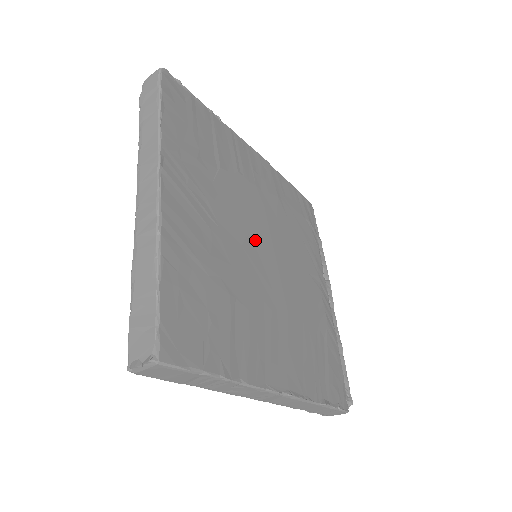
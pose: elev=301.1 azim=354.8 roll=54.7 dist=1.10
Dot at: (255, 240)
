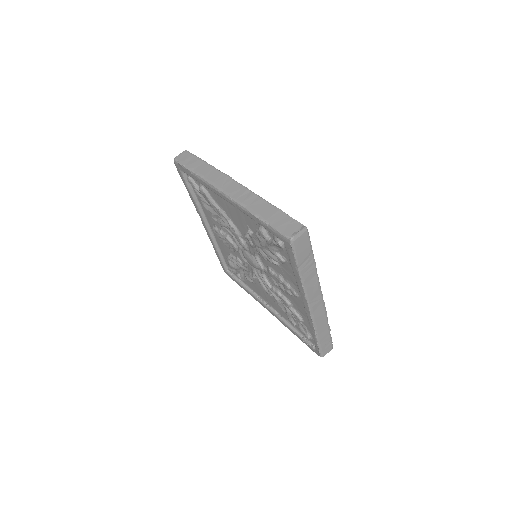
Dot at: occluded
